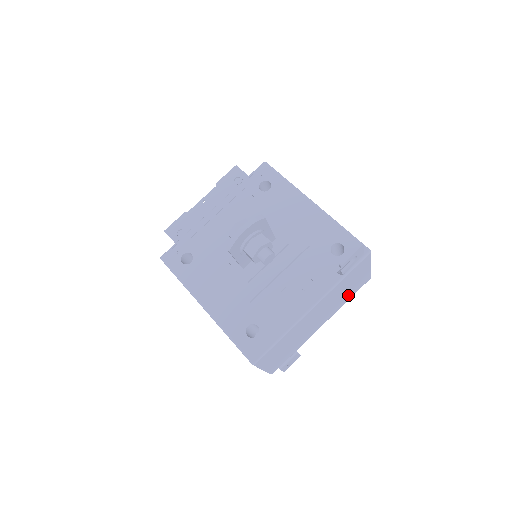
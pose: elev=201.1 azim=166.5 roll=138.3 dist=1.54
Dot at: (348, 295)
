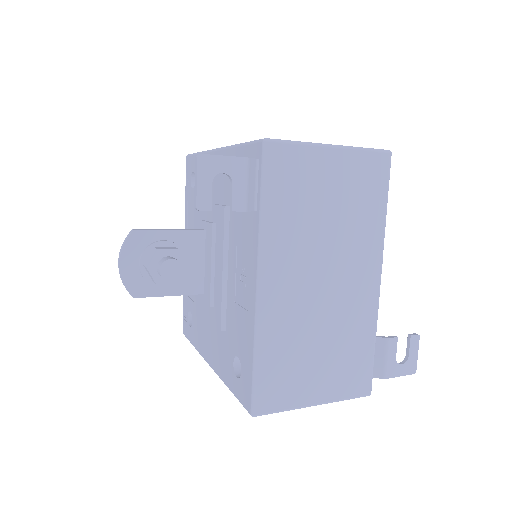
Dot at: (363, 210)
